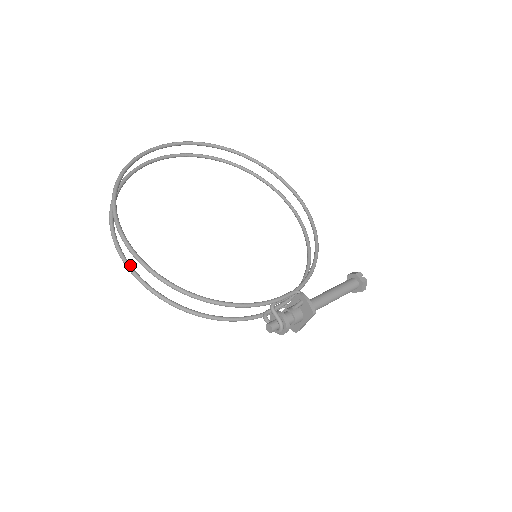
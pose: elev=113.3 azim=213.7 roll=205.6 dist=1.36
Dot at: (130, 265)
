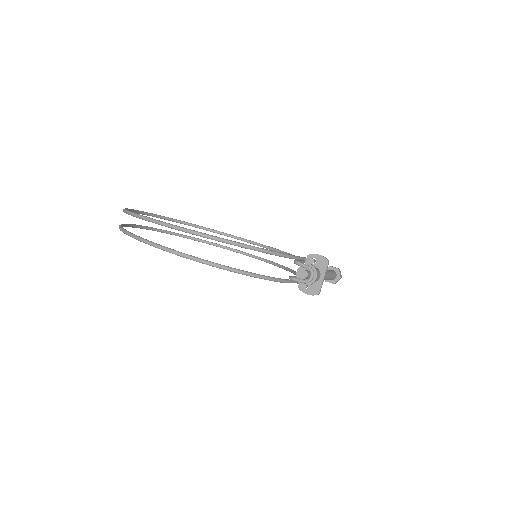
Dot at: (168, 248)
